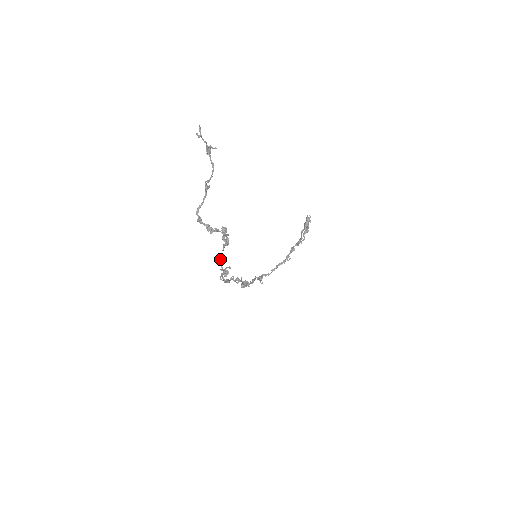
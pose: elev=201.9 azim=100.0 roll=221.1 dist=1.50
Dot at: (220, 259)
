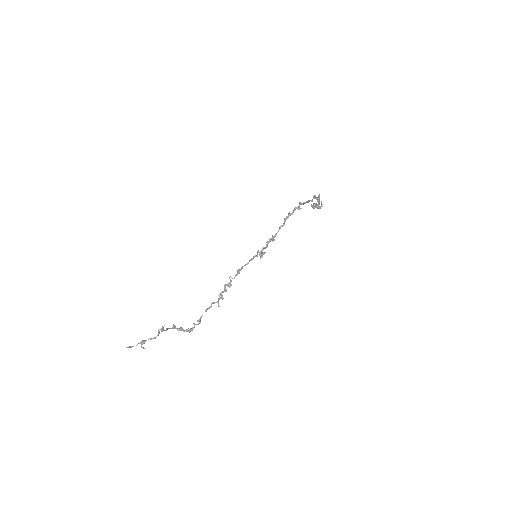
Dot at: (207, 309)
